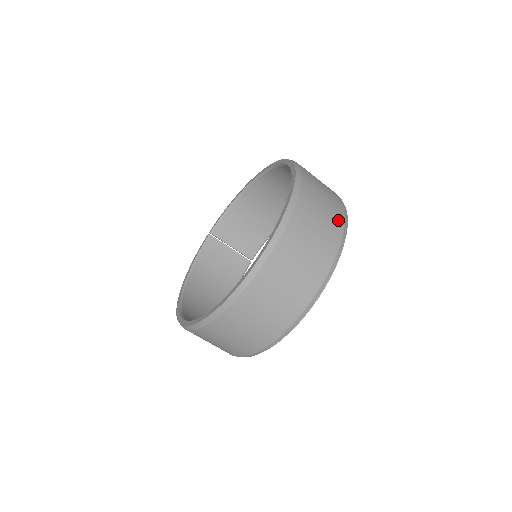
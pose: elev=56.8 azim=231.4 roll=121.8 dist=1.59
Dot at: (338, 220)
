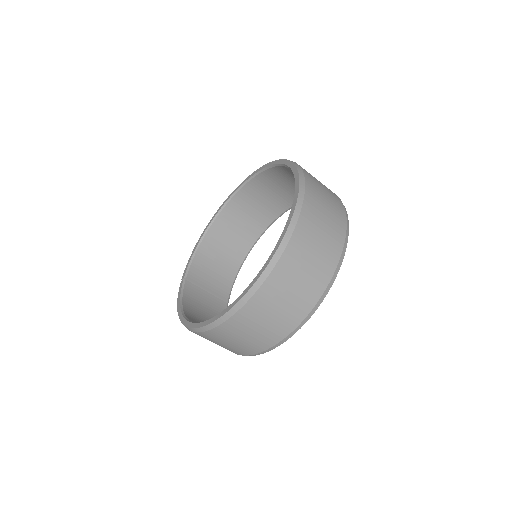
Dot at: occluded
